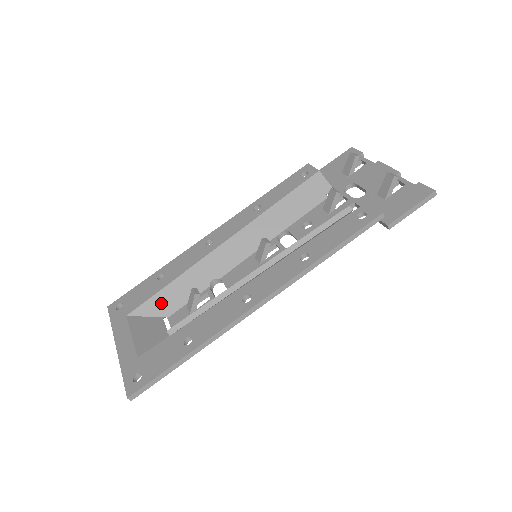
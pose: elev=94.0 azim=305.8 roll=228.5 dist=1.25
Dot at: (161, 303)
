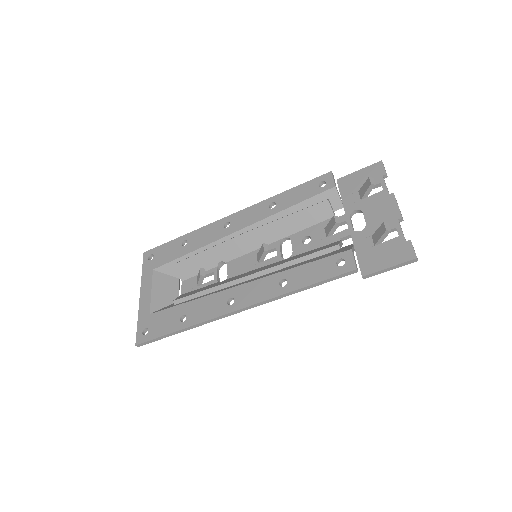
Dot at: (178, 269)
